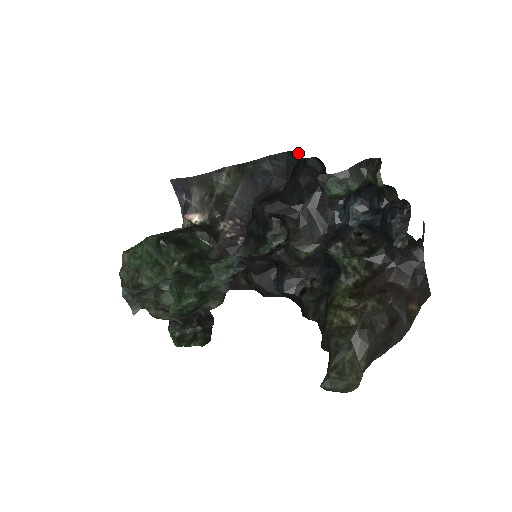
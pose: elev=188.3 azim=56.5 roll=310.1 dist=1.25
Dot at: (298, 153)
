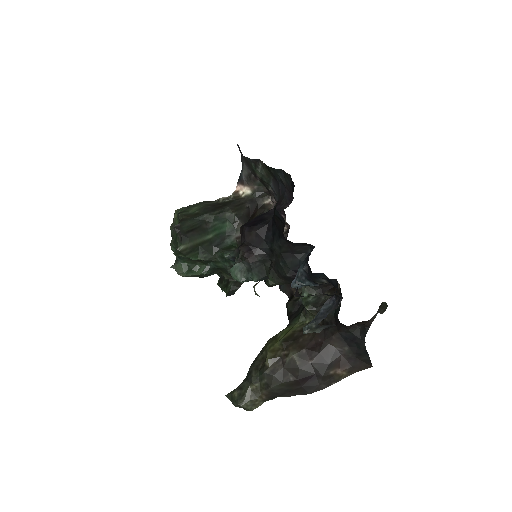
Dot at: (293, 185)
